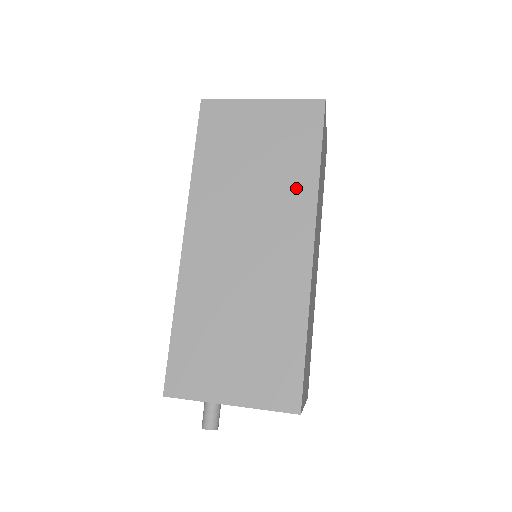
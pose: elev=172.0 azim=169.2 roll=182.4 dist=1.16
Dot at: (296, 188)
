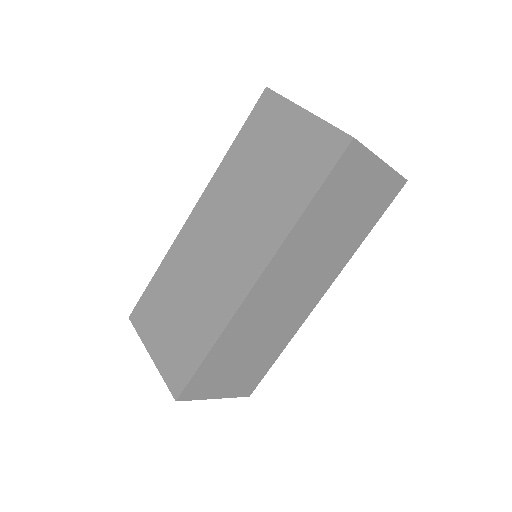
Dot at: (277, 218)
